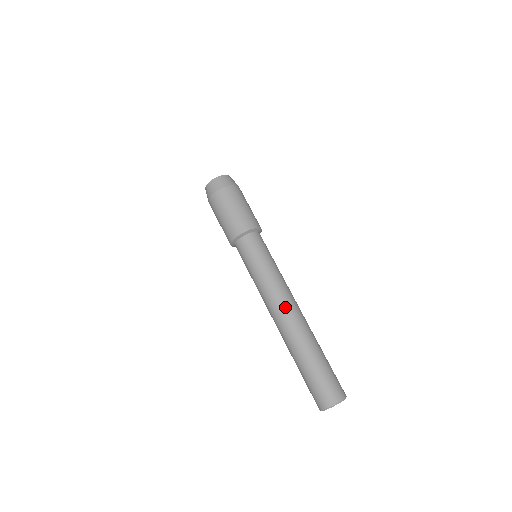
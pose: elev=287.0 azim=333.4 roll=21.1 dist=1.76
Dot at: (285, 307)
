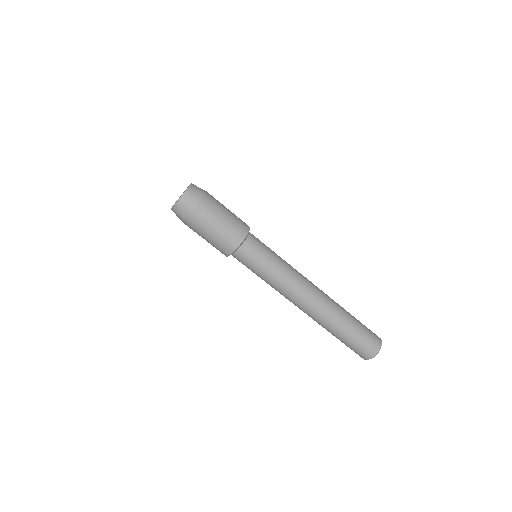
Dot at: (310, 292)
